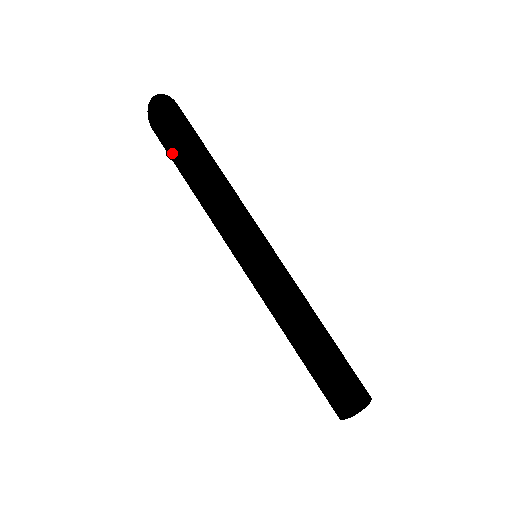
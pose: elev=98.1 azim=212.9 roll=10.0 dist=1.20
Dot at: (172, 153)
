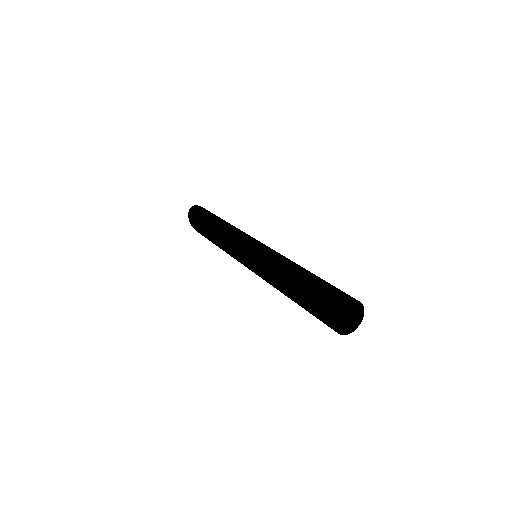
Dot at: (201, 223)
